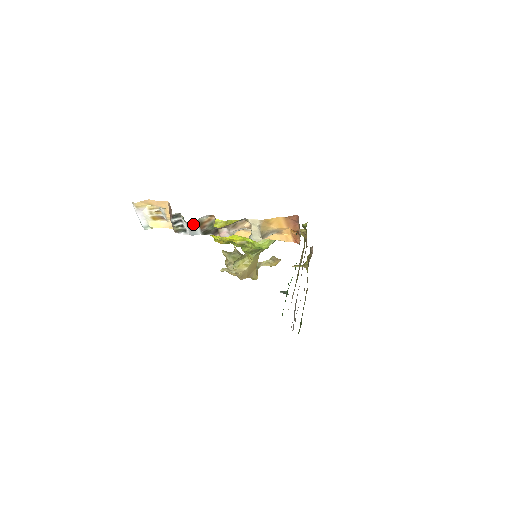
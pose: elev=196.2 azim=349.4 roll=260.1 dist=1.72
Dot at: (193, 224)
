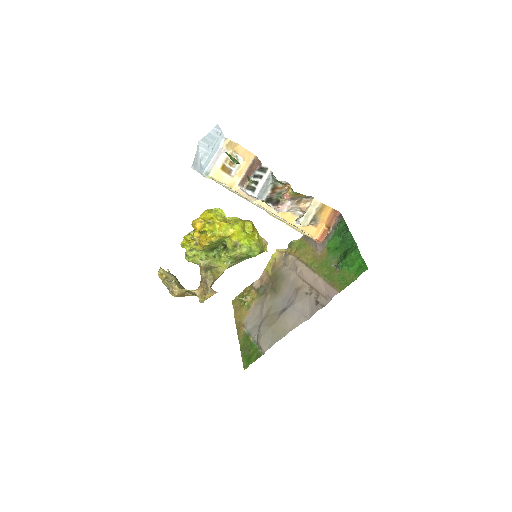
Dot at: (269, 185)
